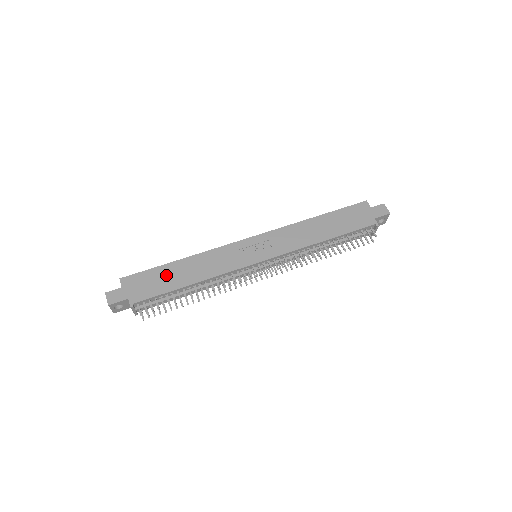
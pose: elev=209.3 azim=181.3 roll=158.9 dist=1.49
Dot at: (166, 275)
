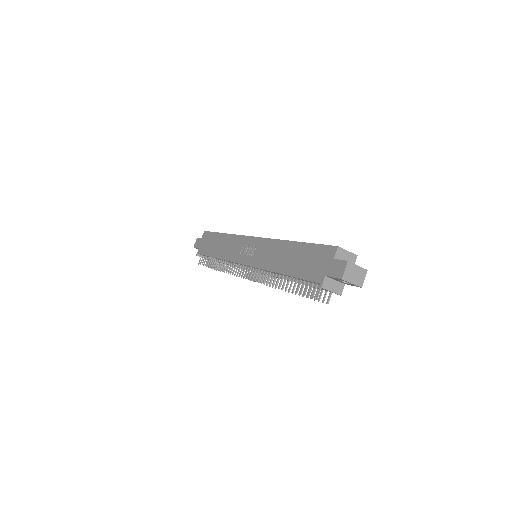
Dot at: (214, 242)
